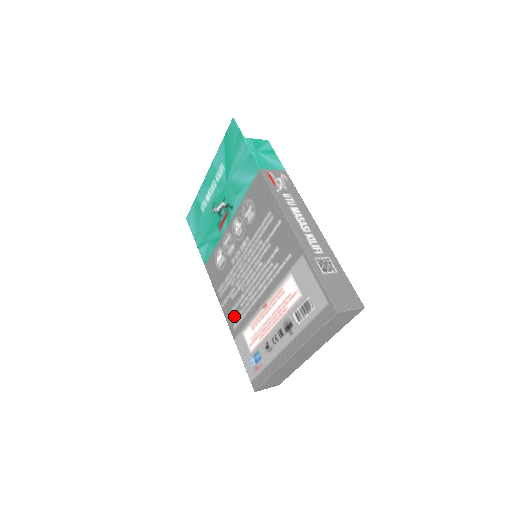
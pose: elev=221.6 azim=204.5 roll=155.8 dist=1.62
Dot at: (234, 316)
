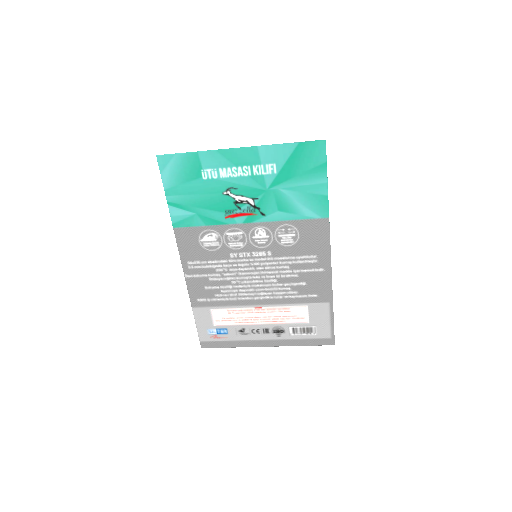
Dot at: (205, 293)
